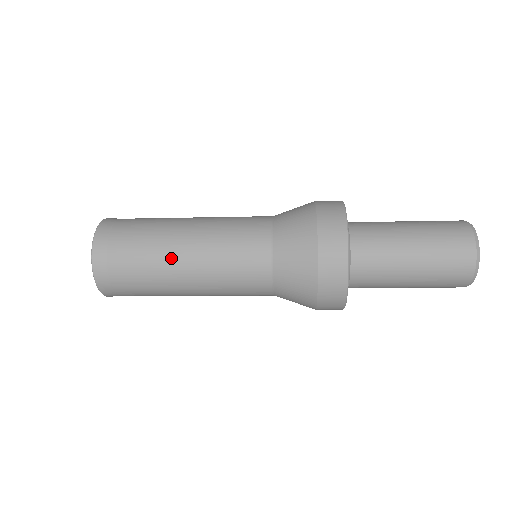
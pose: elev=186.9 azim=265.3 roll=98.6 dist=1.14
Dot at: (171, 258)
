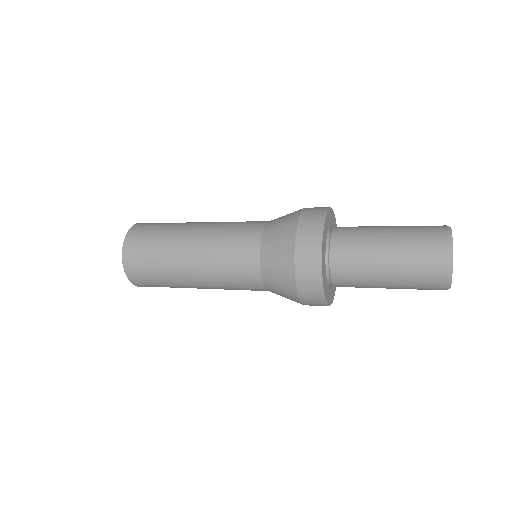
Dot at: (184, 279)
